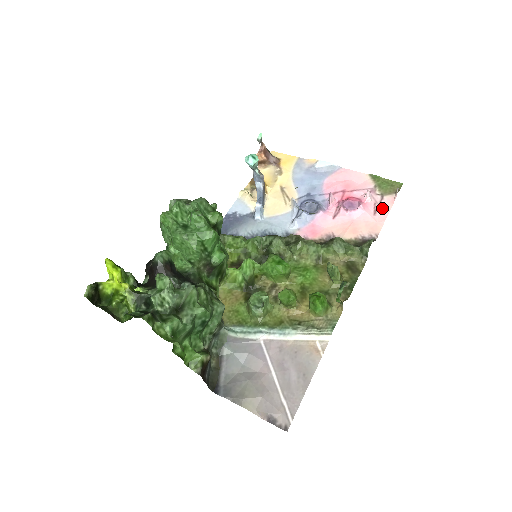
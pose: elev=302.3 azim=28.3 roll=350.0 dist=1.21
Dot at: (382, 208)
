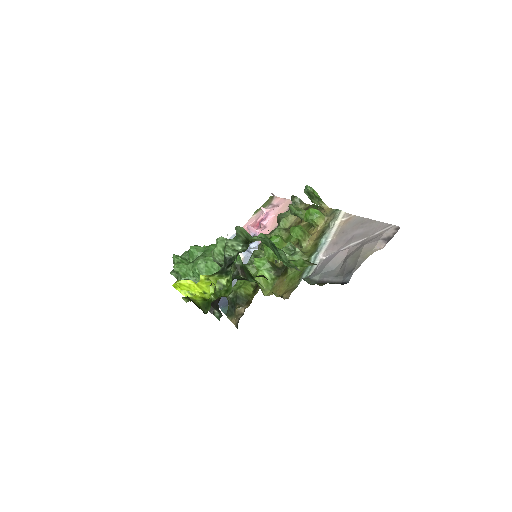
Dot at: (278, 203)
